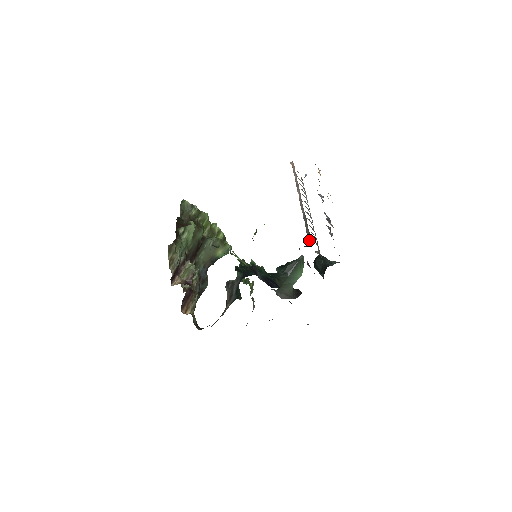
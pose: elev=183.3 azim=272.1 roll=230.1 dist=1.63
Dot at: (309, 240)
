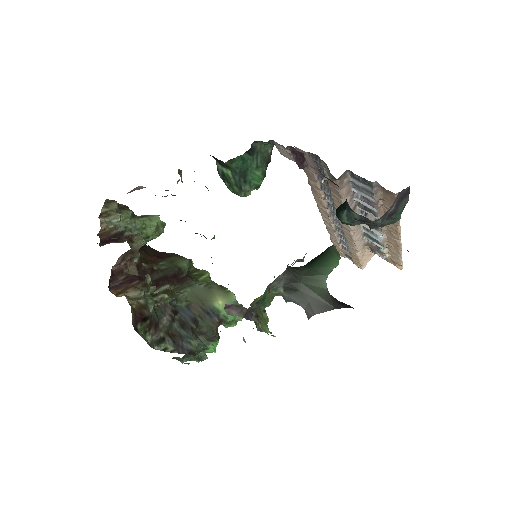
Dot at: occluded
